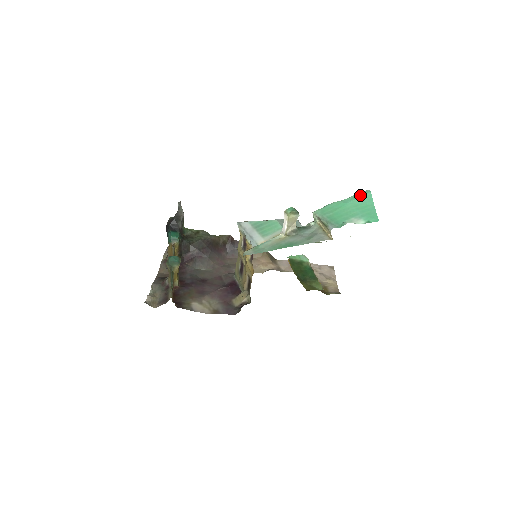
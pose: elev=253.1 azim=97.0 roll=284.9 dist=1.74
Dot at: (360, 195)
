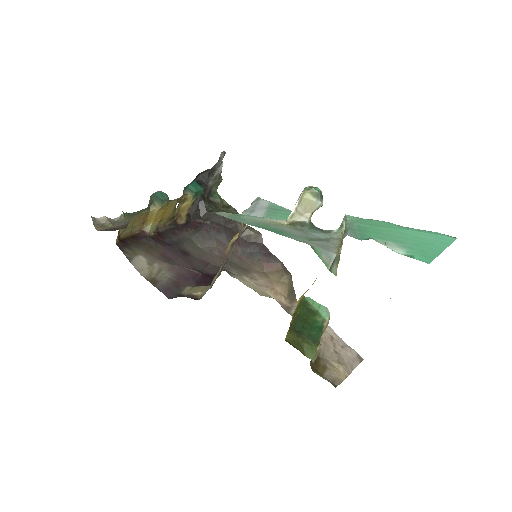
Dot at: (436, 233)
